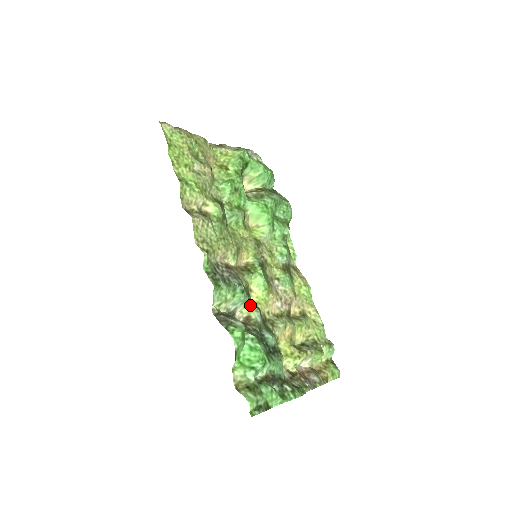
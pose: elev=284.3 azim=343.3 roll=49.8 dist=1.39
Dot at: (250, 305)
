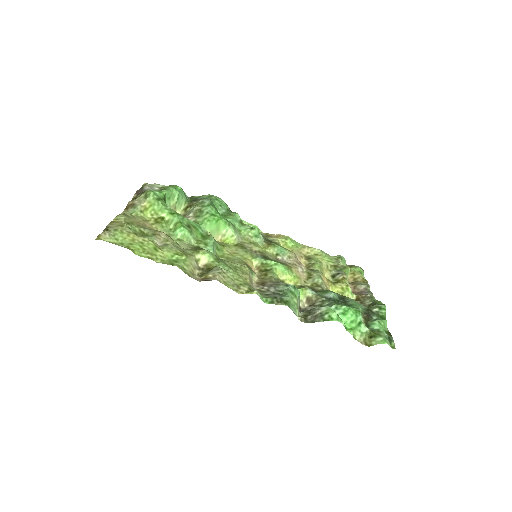
Dot at: (300, 290)
